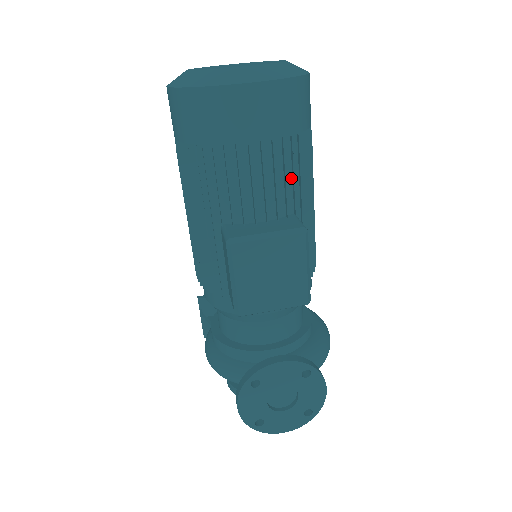
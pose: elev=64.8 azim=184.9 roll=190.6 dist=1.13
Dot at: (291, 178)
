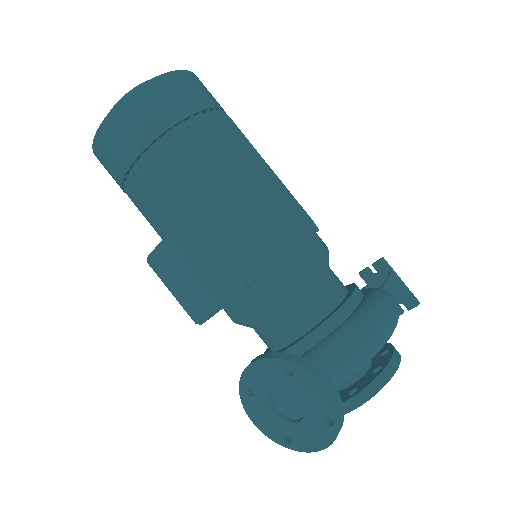
Dot at: (186, 173)
